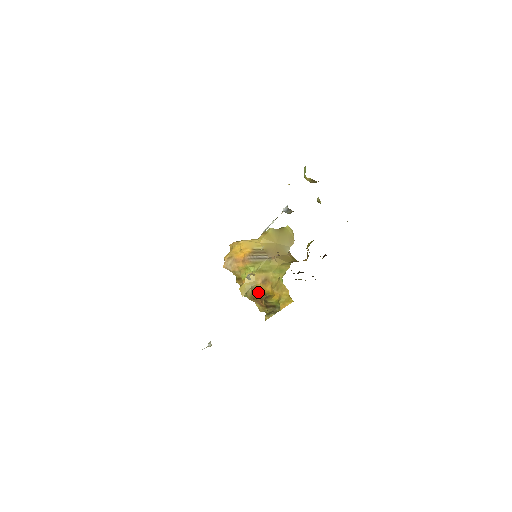
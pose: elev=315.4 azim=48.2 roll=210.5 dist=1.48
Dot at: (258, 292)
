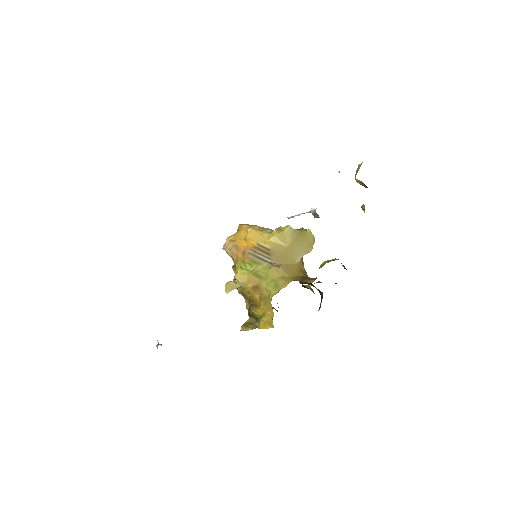
Dot at: occluded
